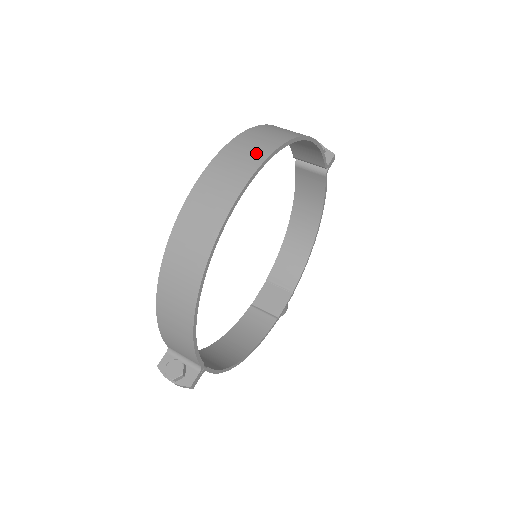
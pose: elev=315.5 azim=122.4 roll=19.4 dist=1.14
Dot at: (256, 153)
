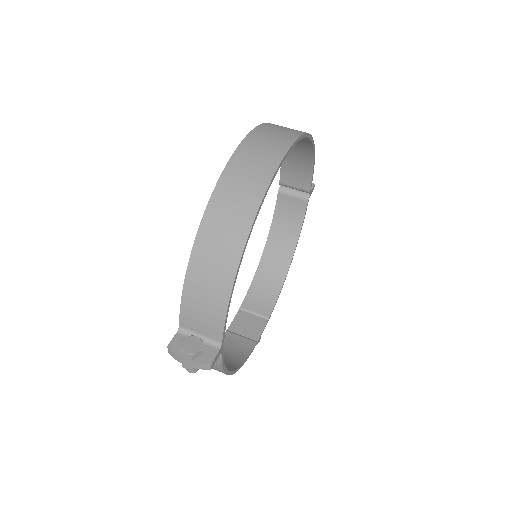
Dot at: (290, 131)
